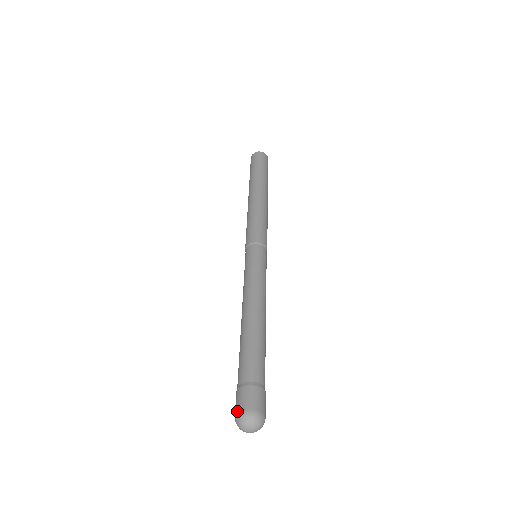
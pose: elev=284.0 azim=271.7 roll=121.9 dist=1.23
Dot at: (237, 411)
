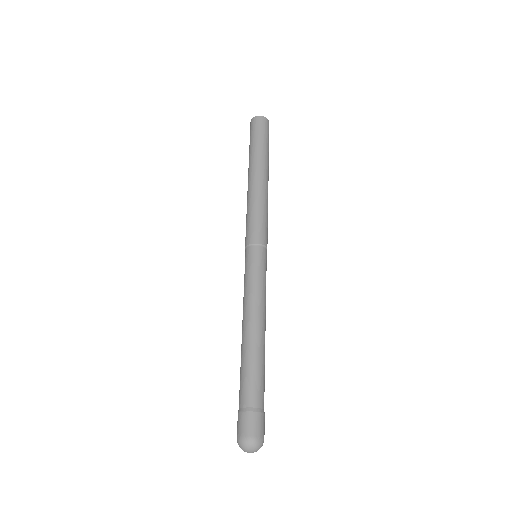
Dot at: (239, 436)
